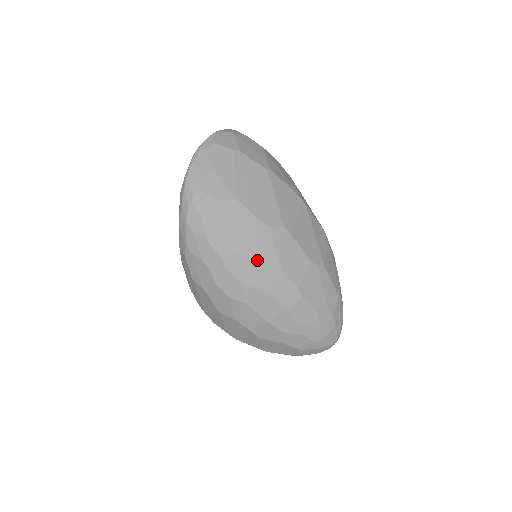
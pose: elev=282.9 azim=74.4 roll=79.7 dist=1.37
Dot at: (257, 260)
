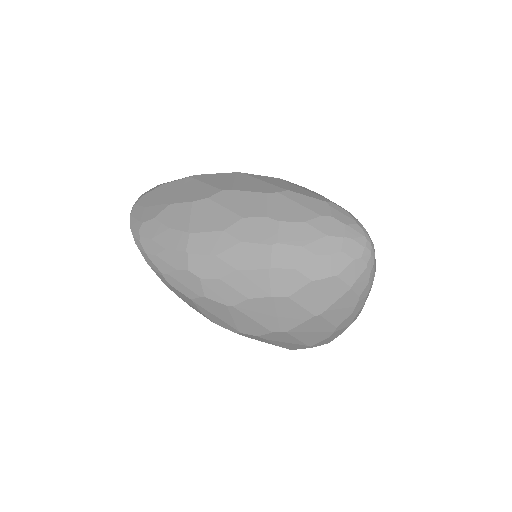
Dot at: (213, 226)
